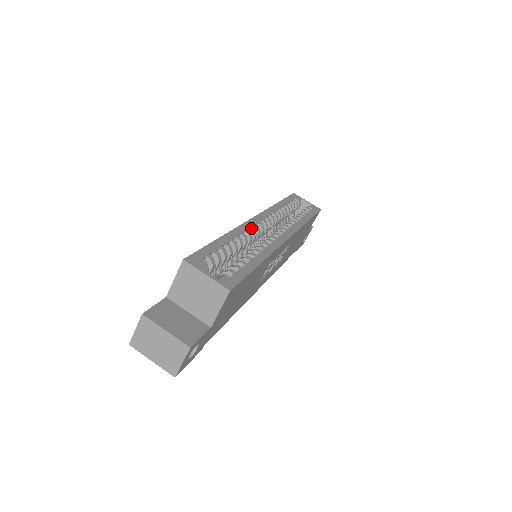
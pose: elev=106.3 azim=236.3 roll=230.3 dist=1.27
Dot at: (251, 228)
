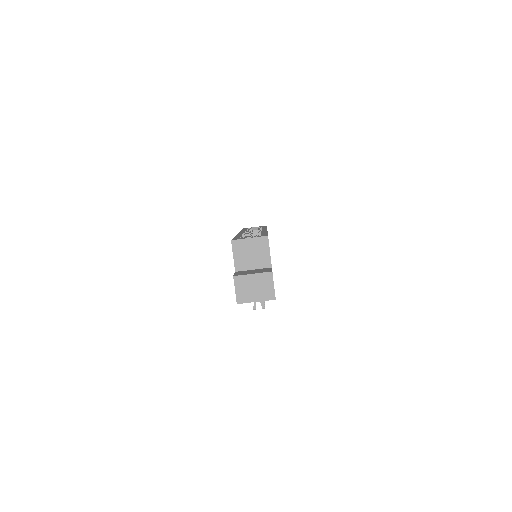
Dot at: (244, 233)
